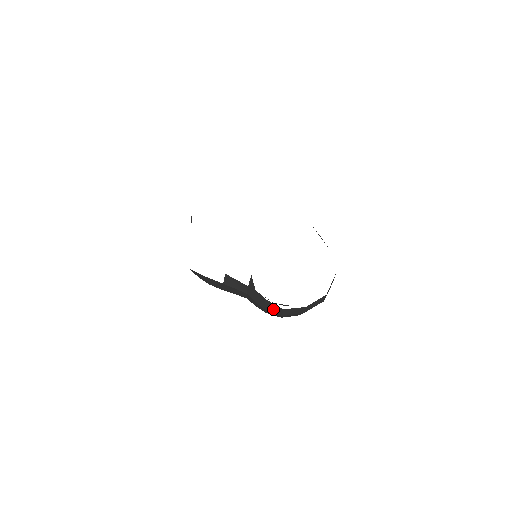
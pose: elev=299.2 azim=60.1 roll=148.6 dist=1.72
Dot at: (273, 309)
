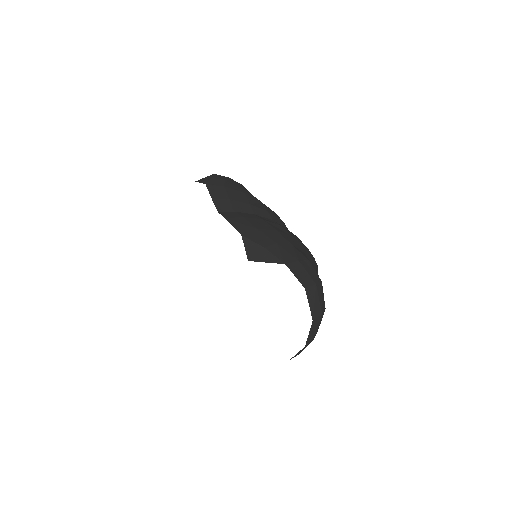
Dot at: occluded
